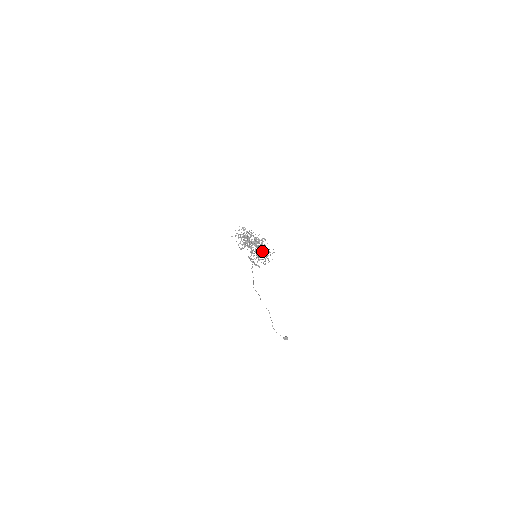
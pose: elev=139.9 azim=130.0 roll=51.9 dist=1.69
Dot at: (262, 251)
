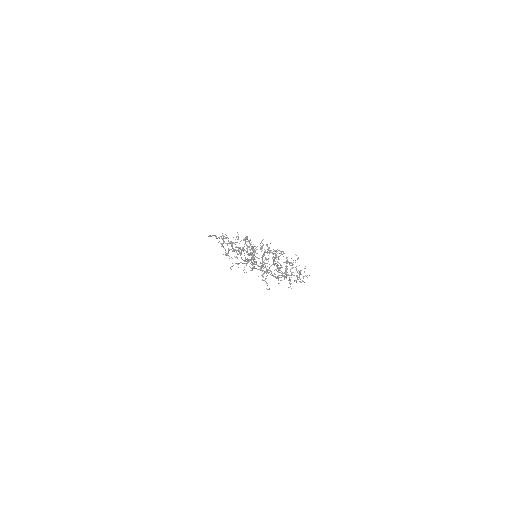
Dot at: (286, 267)
